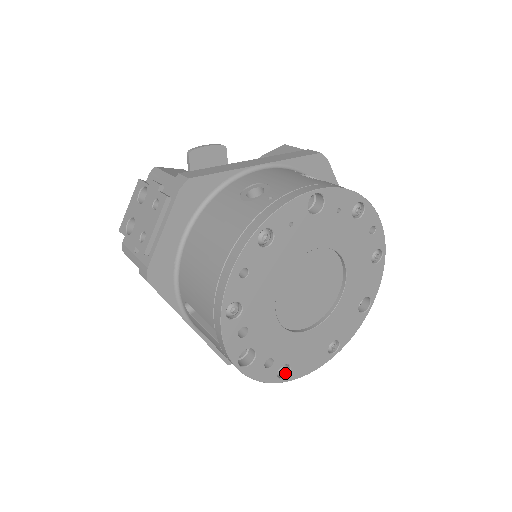
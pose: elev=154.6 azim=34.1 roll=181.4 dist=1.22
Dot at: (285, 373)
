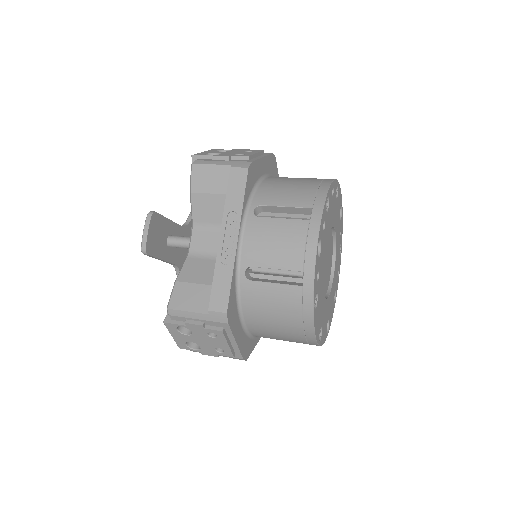
Dot at: occluded
